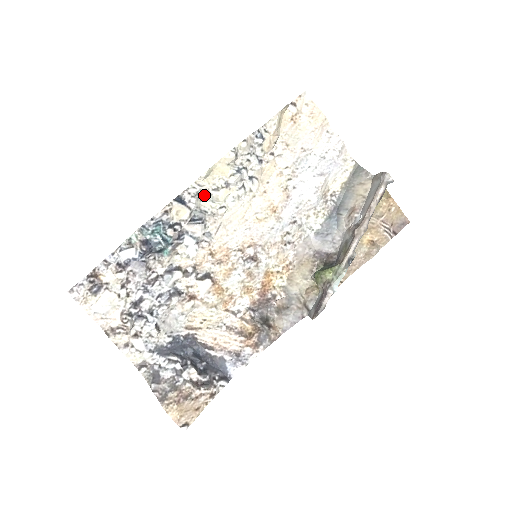
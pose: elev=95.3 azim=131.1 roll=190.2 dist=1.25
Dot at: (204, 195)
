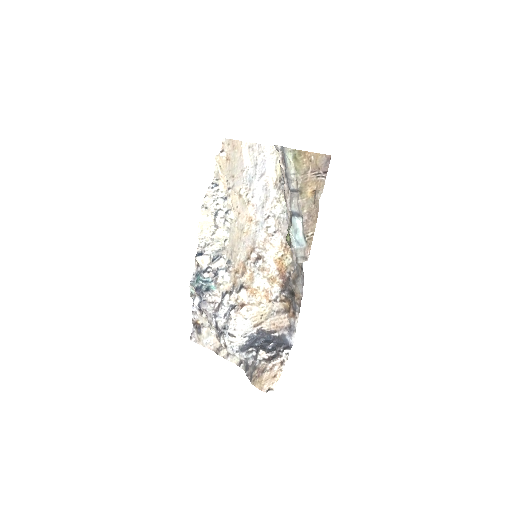
Dot at: (210, 242)
